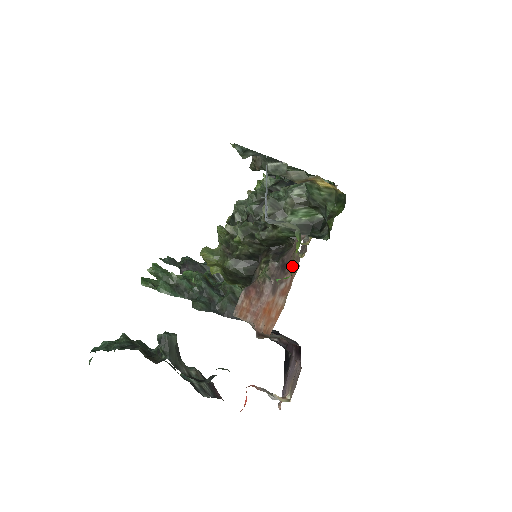
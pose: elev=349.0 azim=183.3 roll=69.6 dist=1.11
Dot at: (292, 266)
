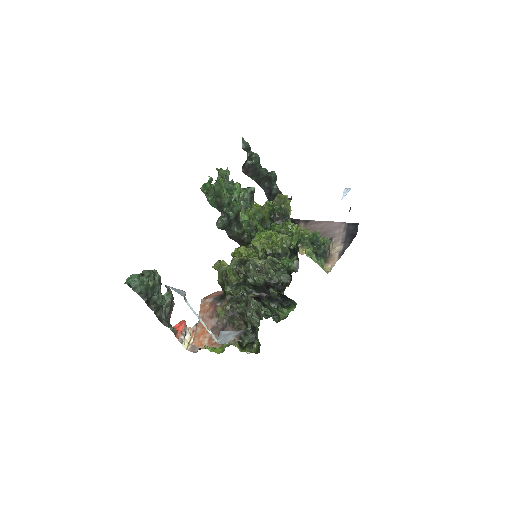
Dot at: (214, 350)
